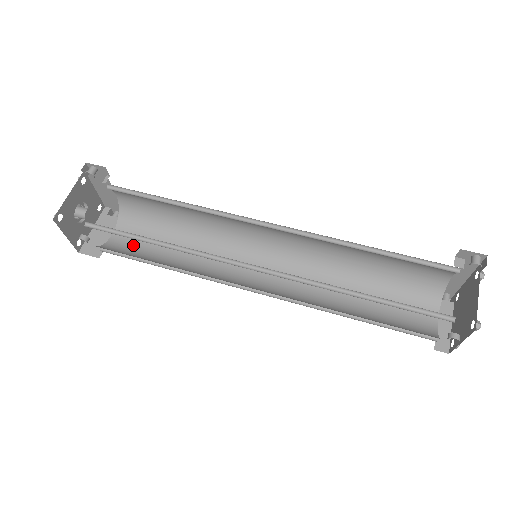
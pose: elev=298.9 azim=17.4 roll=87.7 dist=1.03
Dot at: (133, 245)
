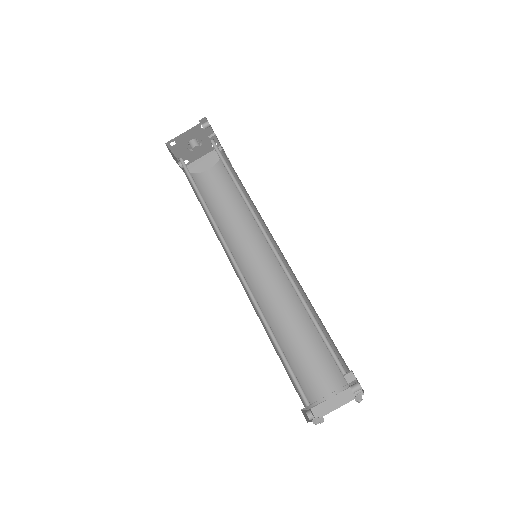
Dot at: (212, 186)
